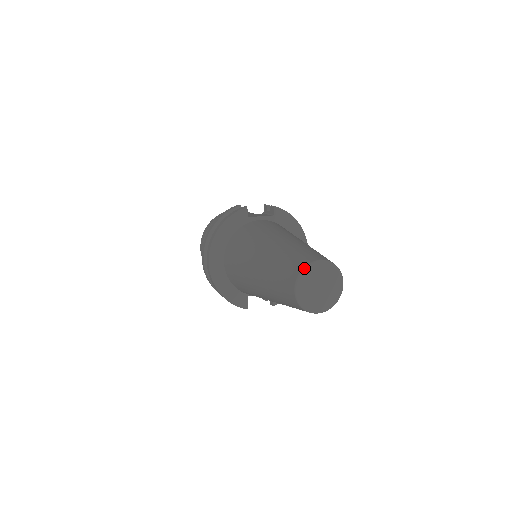
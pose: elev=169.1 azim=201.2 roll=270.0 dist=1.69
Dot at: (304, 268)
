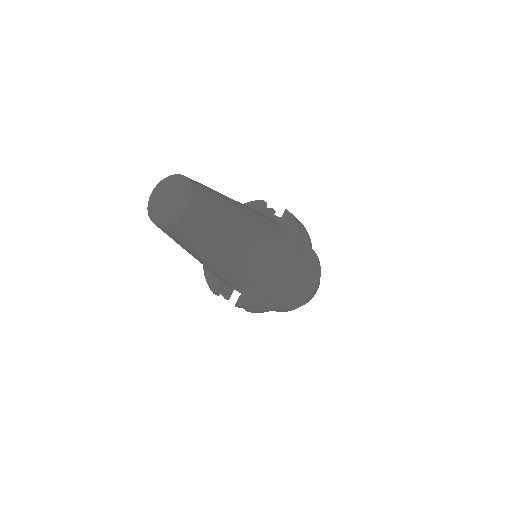
Dot at: (168, 176)
